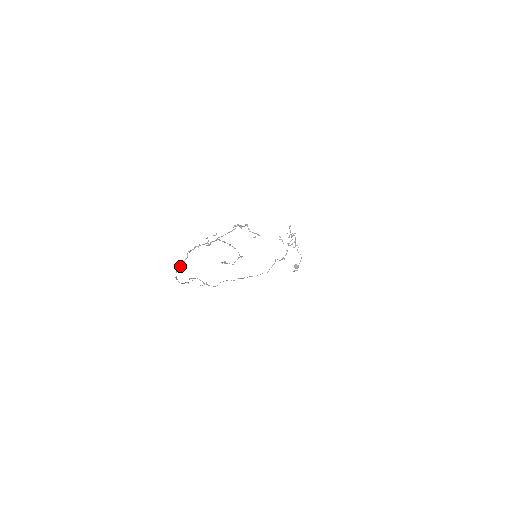
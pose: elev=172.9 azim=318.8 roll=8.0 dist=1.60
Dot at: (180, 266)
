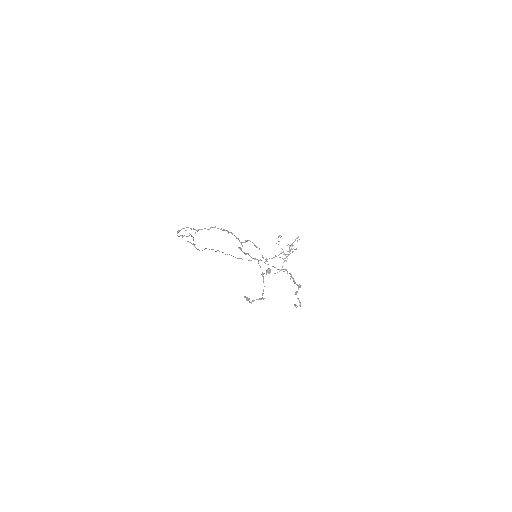
Dot at: occluded
